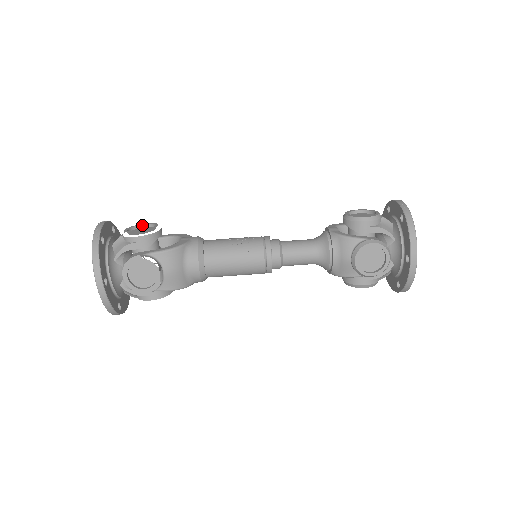
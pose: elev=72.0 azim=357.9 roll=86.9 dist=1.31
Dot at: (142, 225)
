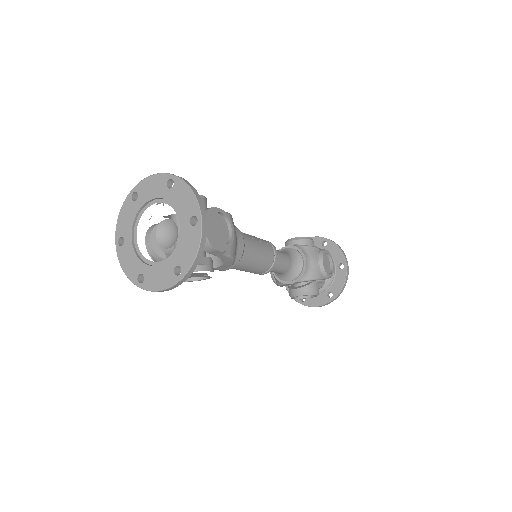
Dot at: occluded
